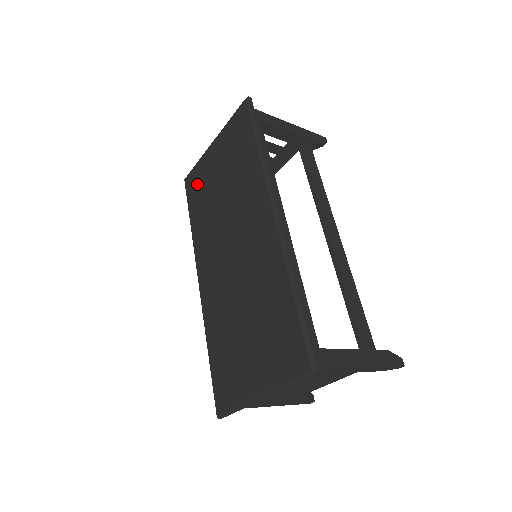
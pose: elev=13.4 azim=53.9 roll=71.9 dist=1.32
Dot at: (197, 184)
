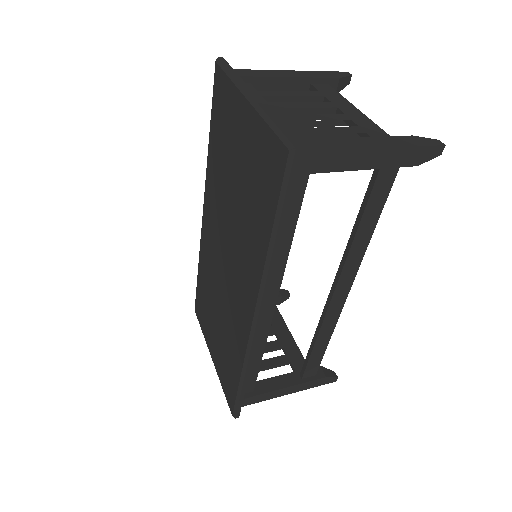
Dot at: (222, 112)
